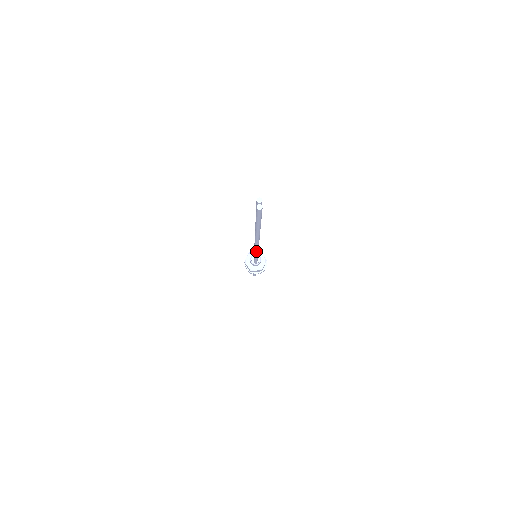
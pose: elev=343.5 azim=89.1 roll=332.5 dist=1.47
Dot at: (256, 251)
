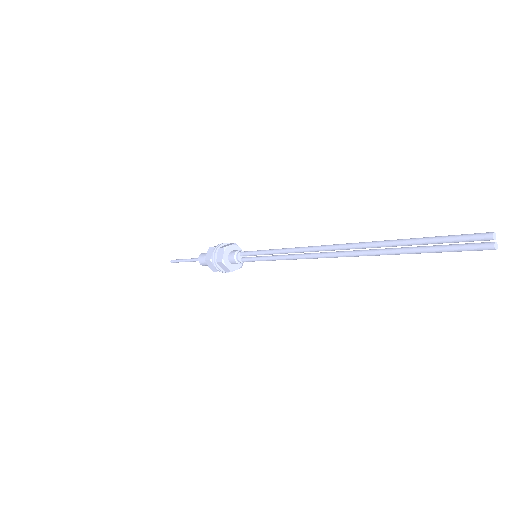
Dot at: (296, 259)
